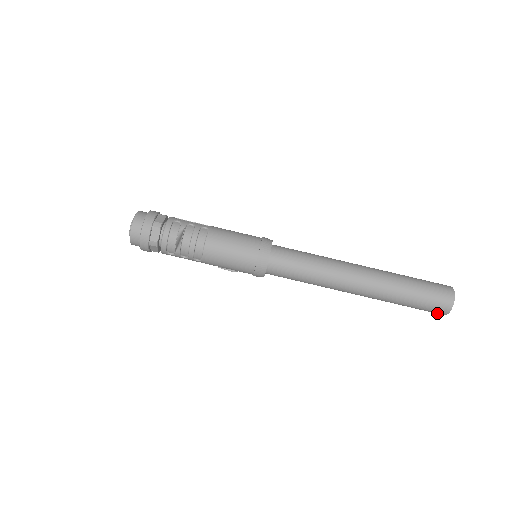
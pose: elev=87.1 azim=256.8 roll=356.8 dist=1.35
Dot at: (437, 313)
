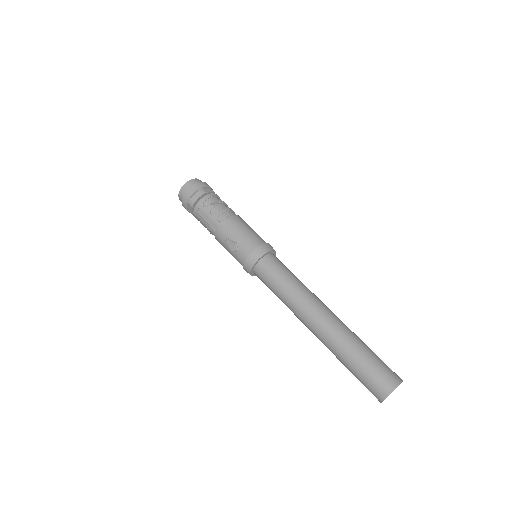
Dot at: (382, 388)
